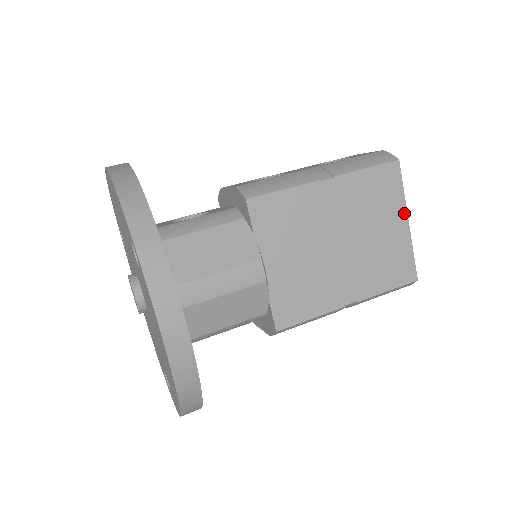
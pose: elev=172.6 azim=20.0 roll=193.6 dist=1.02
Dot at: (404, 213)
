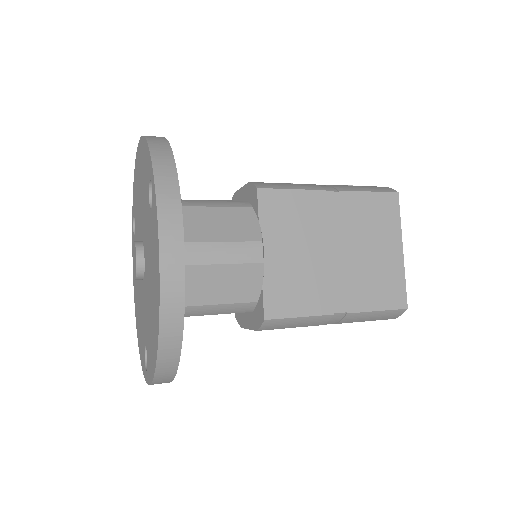
Dot at: (399, 241)
